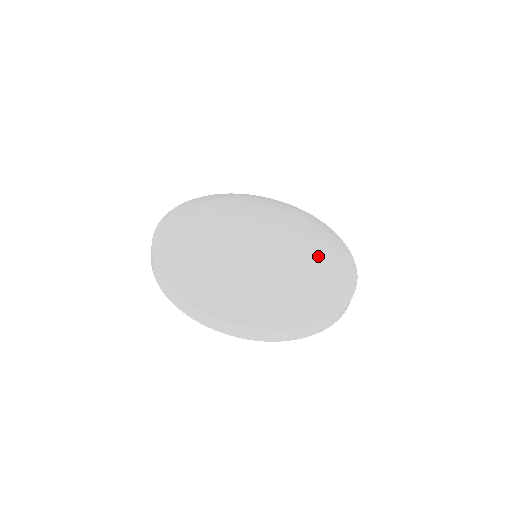
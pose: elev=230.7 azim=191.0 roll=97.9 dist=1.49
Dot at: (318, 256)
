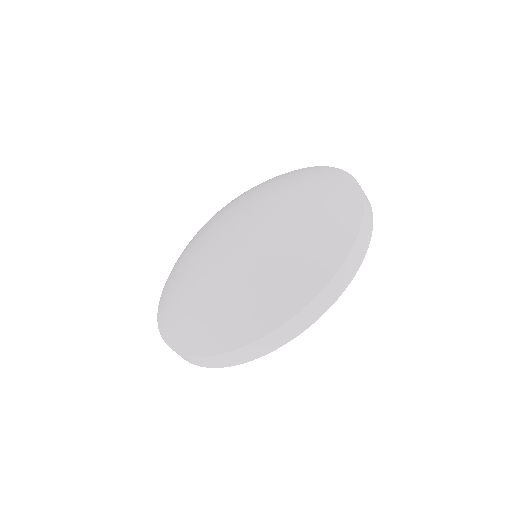
Dot at: (288, 231)
